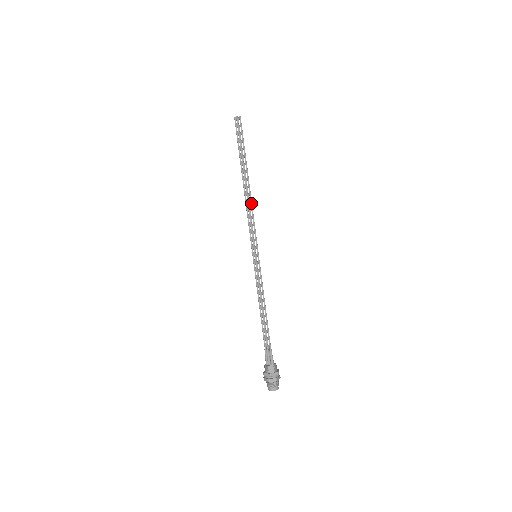
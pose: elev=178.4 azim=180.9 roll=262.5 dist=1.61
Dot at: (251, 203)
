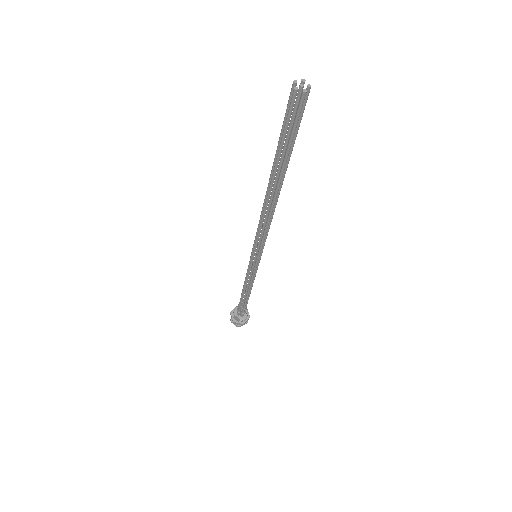
Dot at: (268, 217)
